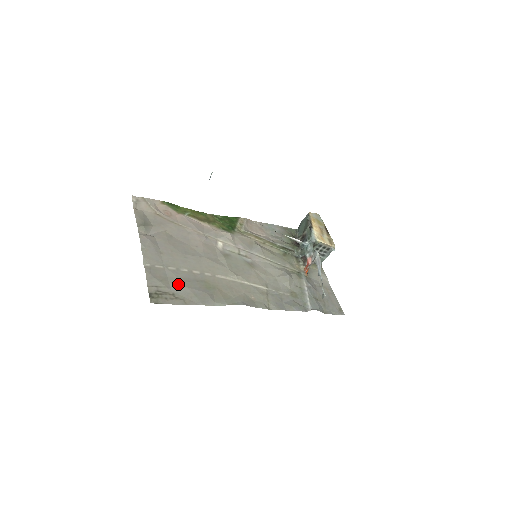
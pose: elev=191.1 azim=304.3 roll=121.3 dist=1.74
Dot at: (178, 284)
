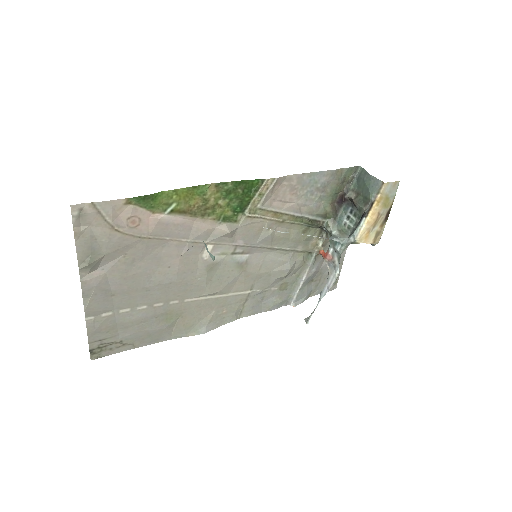
Dot at: (129, 329)
